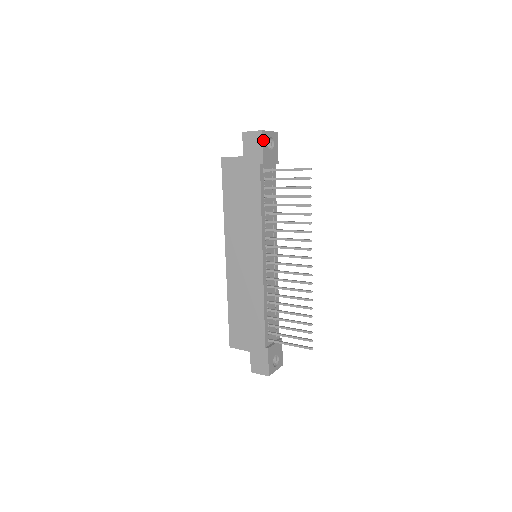
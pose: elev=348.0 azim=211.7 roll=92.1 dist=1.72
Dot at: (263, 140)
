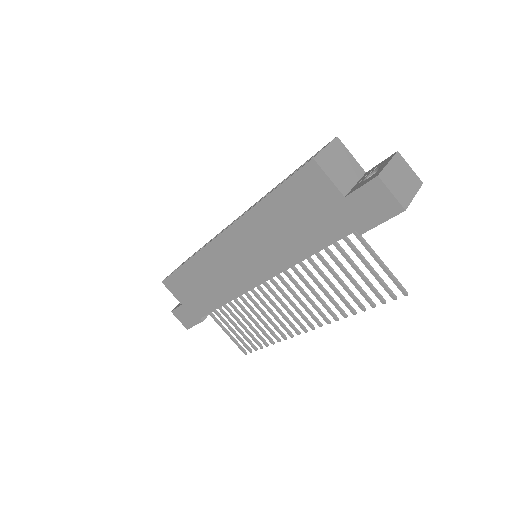
Dot at: (392, 216)
